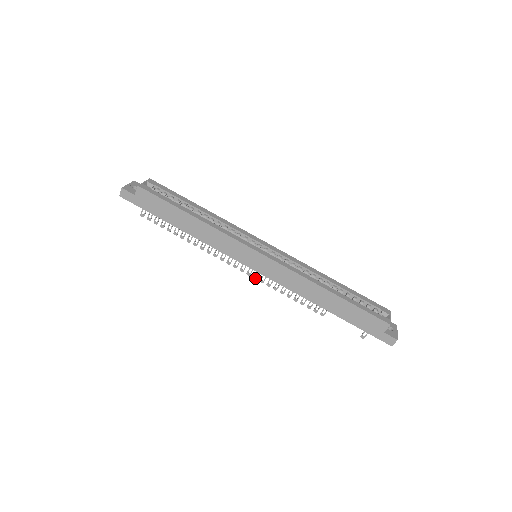
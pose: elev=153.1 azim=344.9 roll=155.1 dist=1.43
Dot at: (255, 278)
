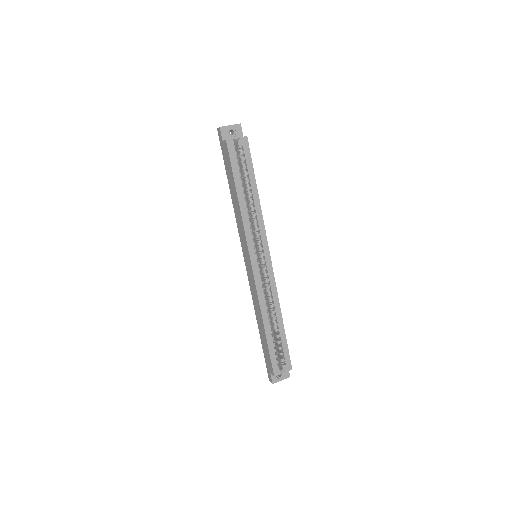
Dot at: occluded
